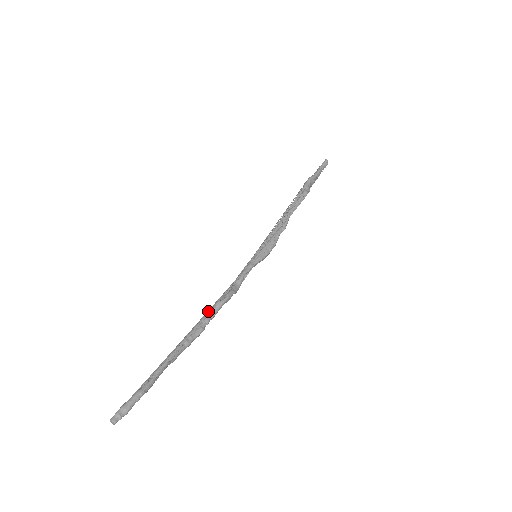
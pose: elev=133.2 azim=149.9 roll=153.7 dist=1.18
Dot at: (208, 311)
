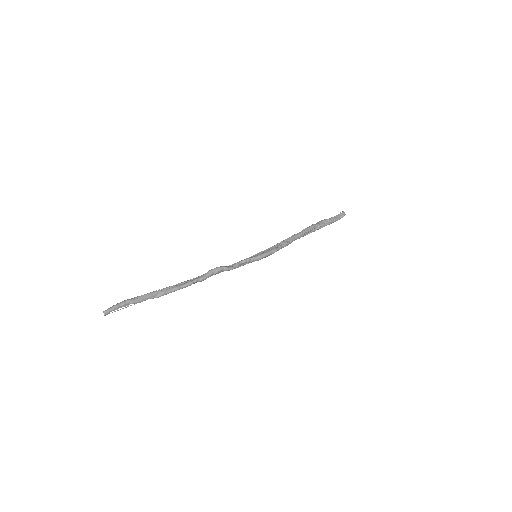
Dot at: (200, 276)
